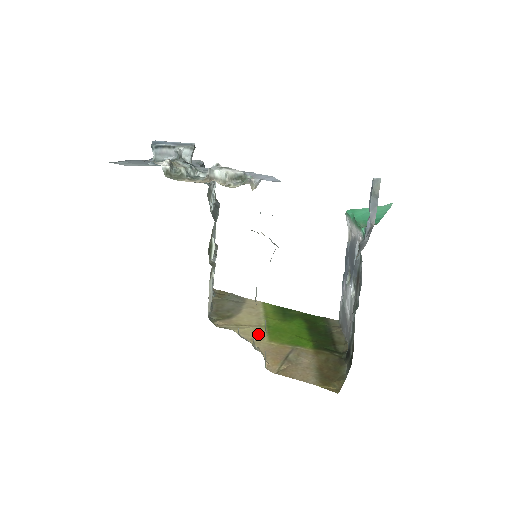
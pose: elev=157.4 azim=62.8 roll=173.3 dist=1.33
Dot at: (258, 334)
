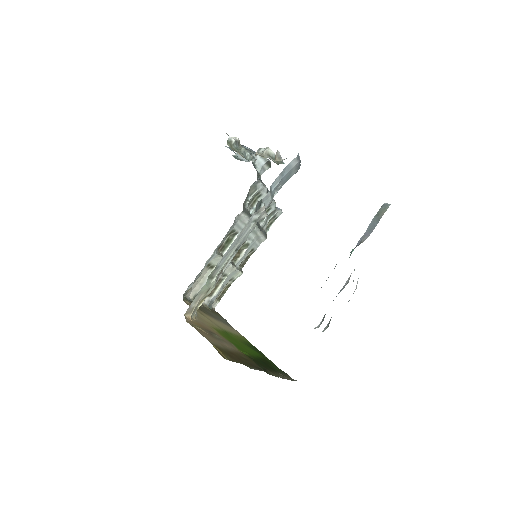
Dot at: occluded
